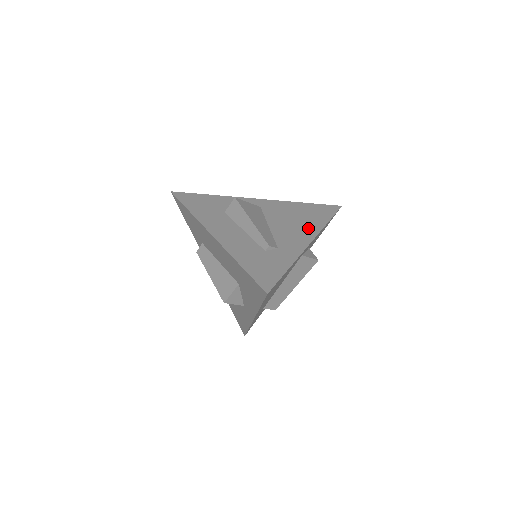
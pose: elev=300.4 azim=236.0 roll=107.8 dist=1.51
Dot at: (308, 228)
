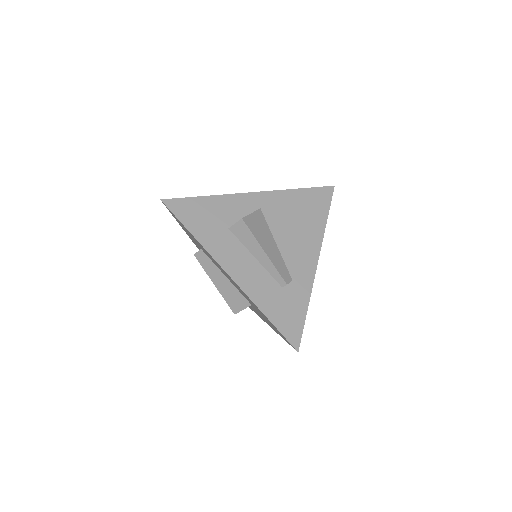
Dot at: (312, 237)
